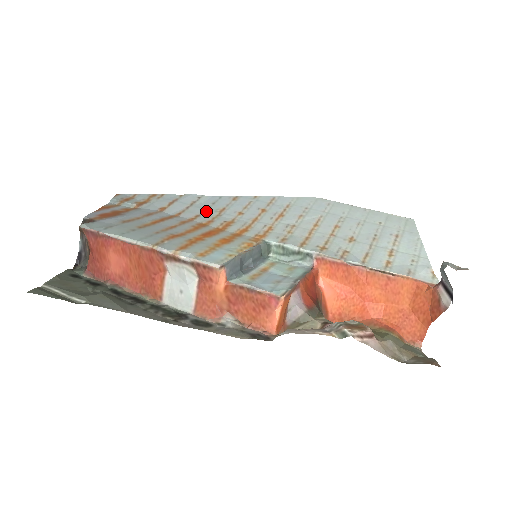
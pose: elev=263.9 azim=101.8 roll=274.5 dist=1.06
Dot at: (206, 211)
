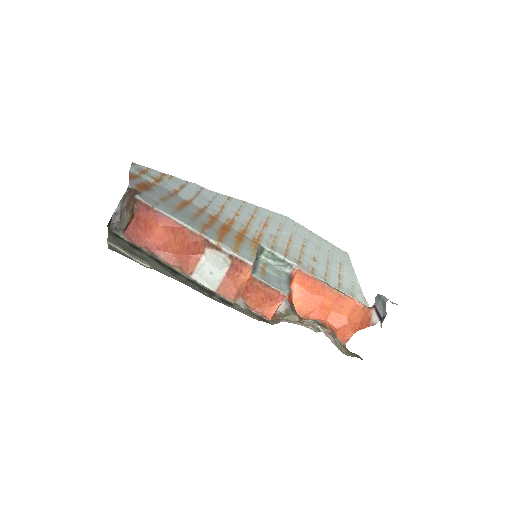
Dot at: (211, 204)
